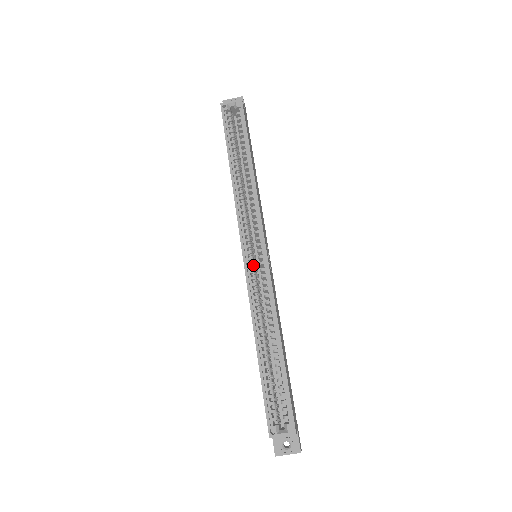
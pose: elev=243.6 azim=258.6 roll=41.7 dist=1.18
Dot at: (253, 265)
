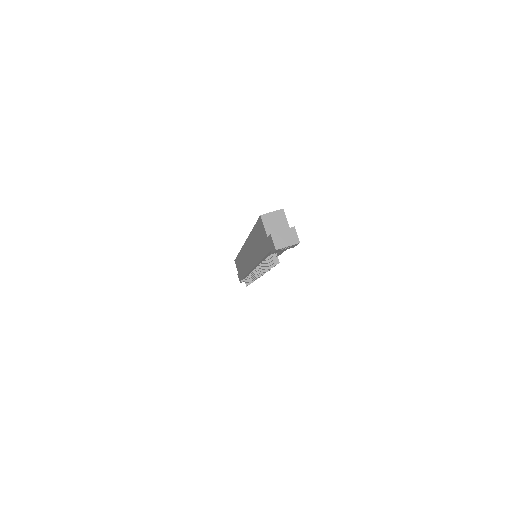
Dot at: occluded
